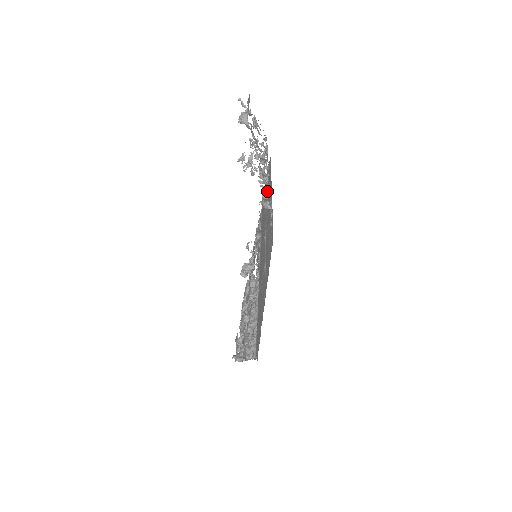
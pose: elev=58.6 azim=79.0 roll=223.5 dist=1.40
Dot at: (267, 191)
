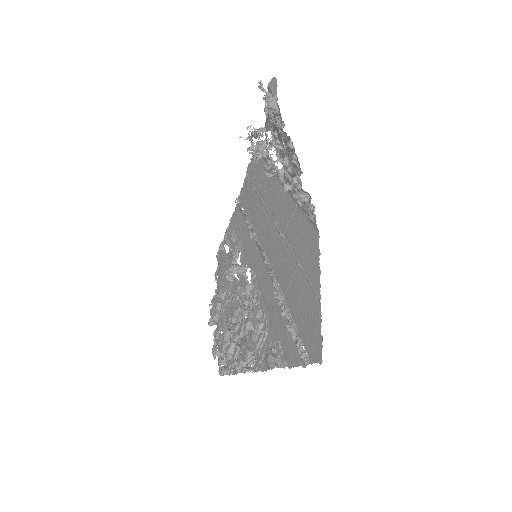
Dot at: (287, 184)
